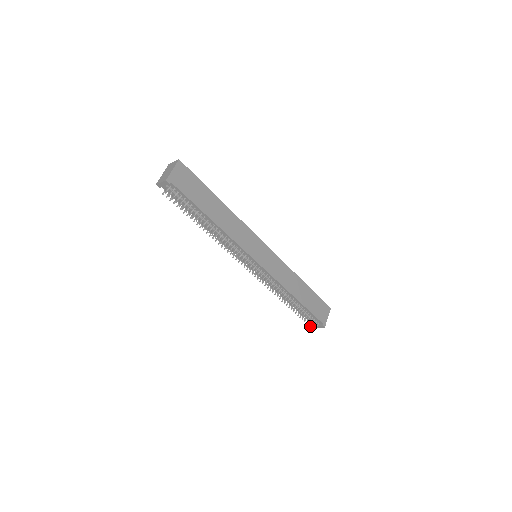
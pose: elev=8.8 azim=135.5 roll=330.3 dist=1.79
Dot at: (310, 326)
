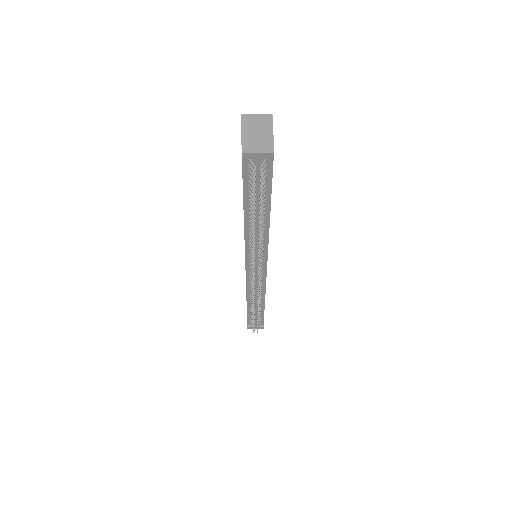
Dot at: (253, 330)
